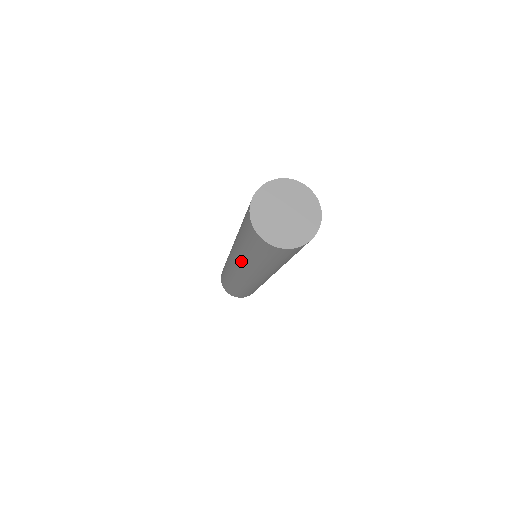
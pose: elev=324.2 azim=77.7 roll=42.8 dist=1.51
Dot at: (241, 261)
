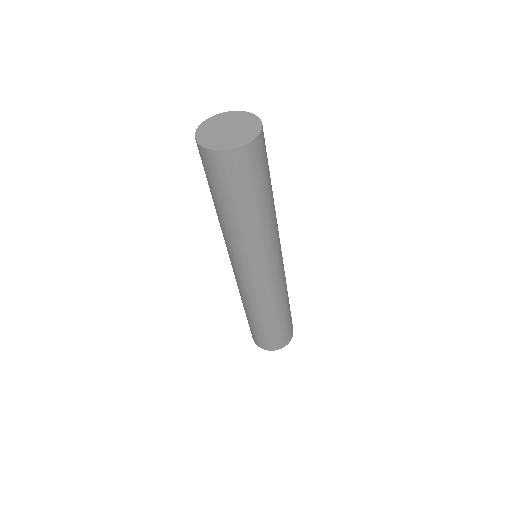
Dot at: occluded
